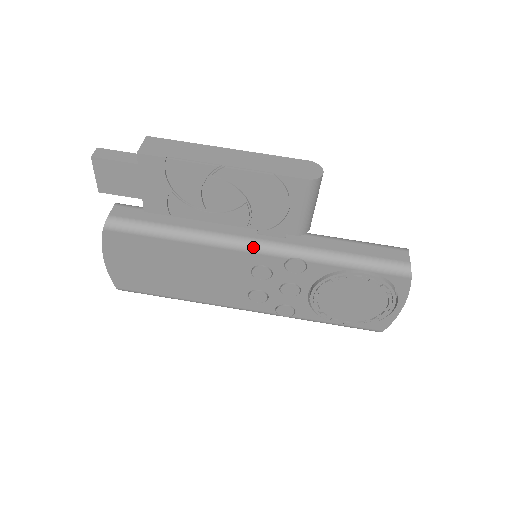
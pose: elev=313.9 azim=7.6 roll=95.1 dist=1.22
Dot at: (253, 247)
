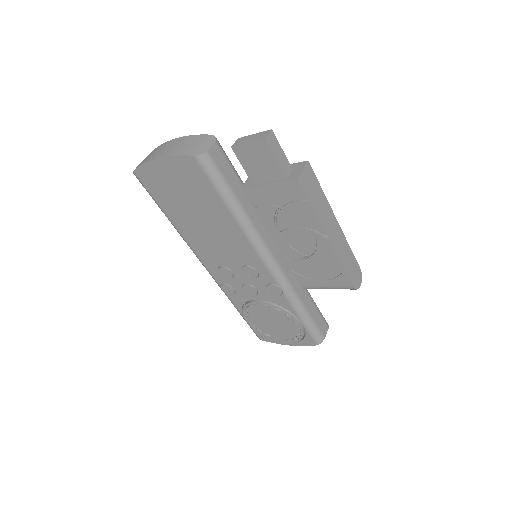
Dot at: (269, 262)
